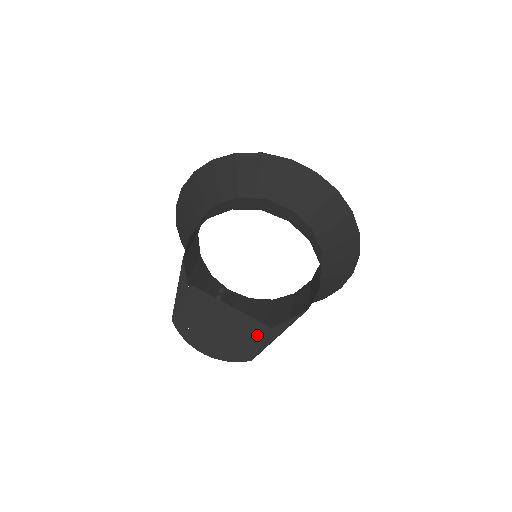
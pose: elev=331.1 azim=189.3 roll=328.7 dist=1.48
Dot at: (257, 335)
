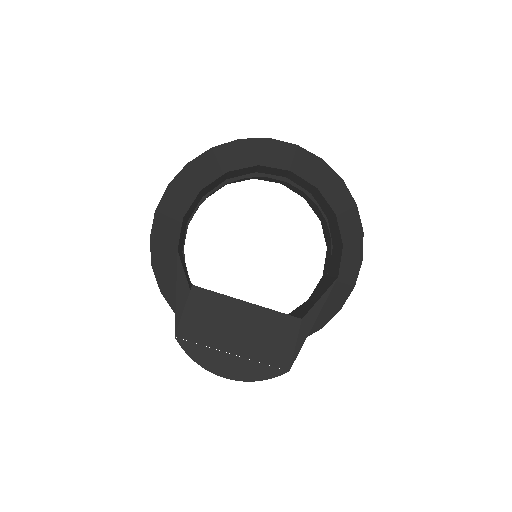
Dot at: (287, 332)
